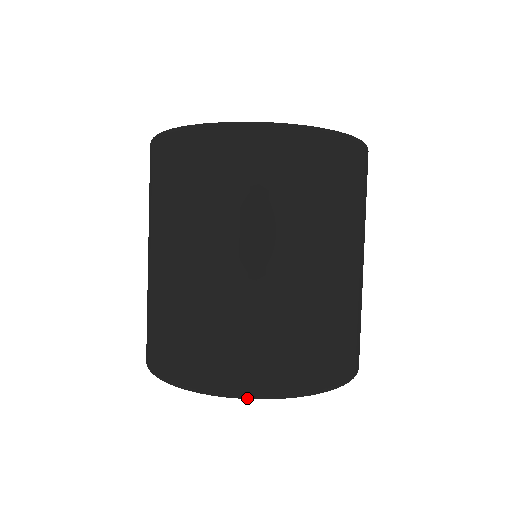
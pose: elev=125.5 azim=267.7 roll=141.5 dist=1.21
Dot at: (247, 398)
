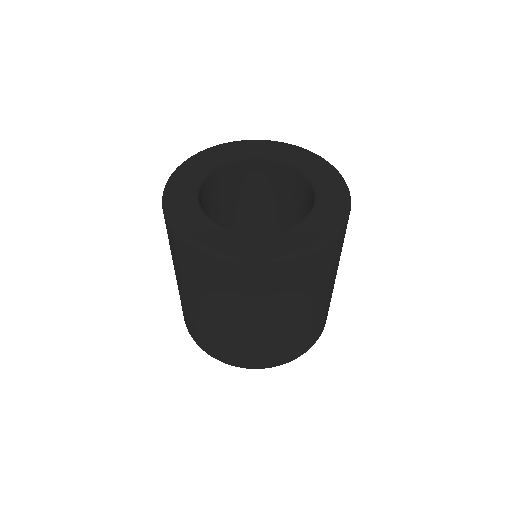
Dot at: occluded
